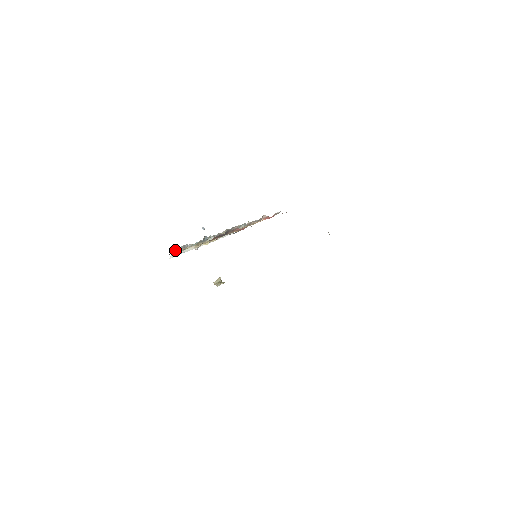
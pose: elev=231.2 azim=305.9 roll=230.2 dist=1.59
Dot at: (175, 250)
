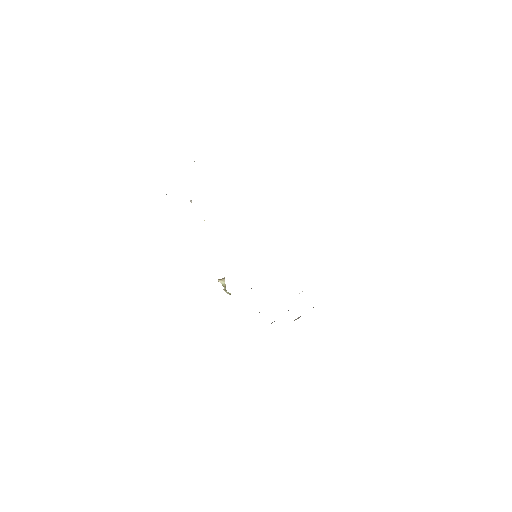
Dot at: occluded
